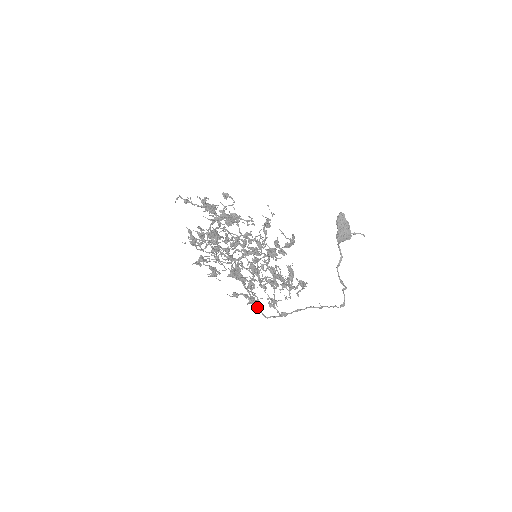
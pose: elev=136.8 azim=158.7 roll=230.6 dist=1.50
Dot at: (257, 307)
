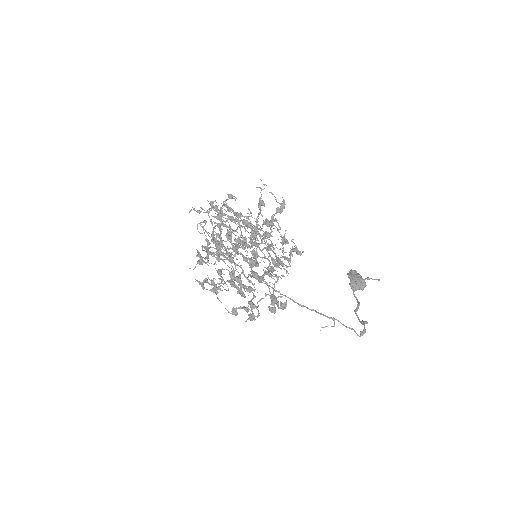
Dot at: (247, 261)
